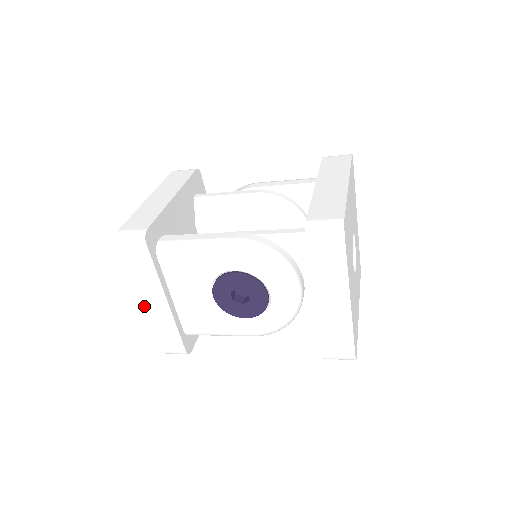
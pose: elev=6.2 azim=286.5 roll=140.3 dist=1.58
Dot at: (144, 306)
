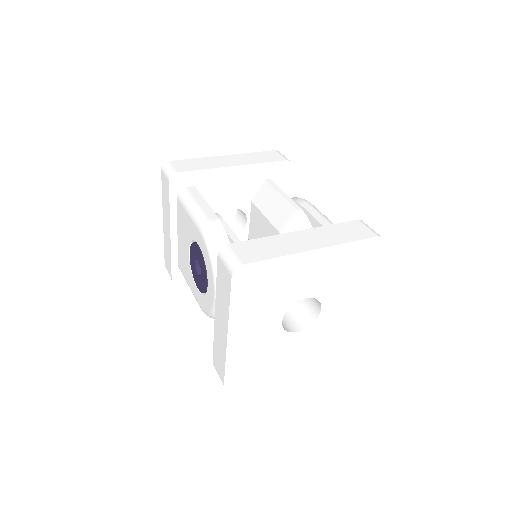
Dot at: (164, 225)
